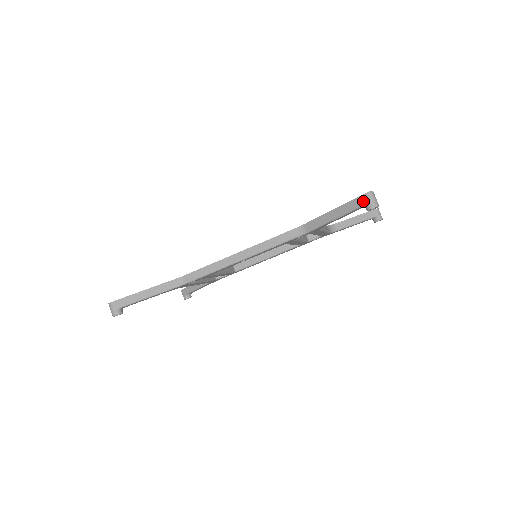
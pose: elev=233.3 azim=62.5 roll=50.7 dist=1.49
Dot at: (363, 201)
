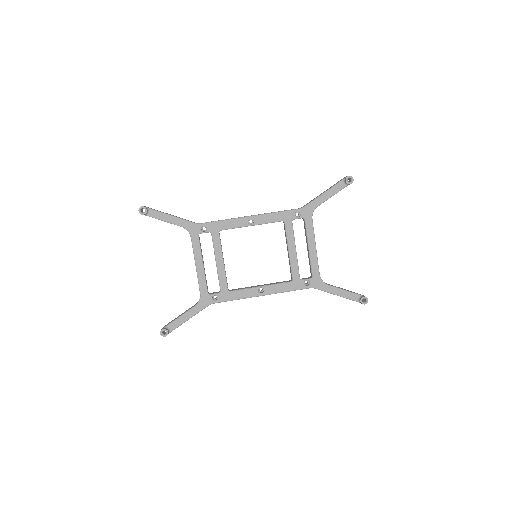
Dot at: (343, 178)
